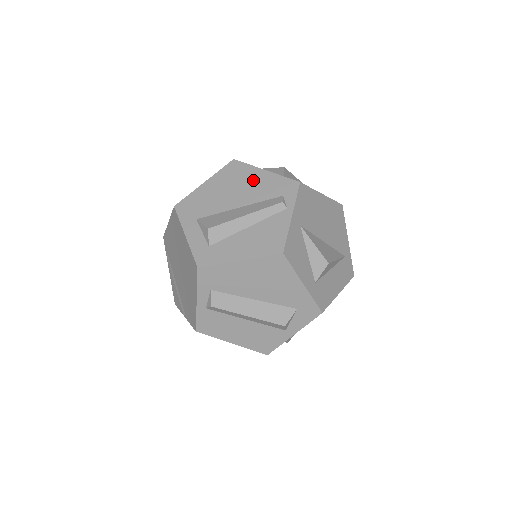
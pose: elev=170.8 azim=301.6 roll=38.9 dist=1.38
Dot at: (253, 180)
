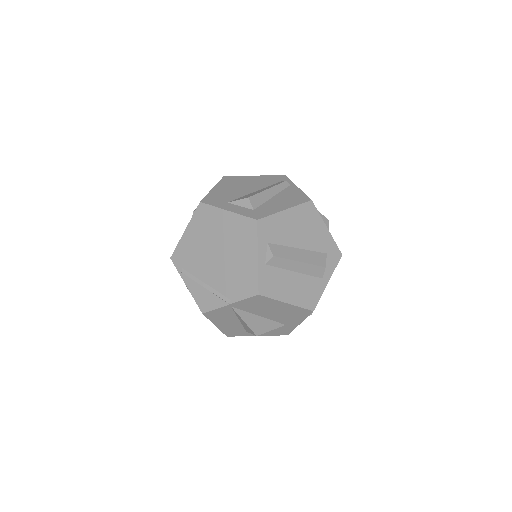
Dot at: (251, 180)
